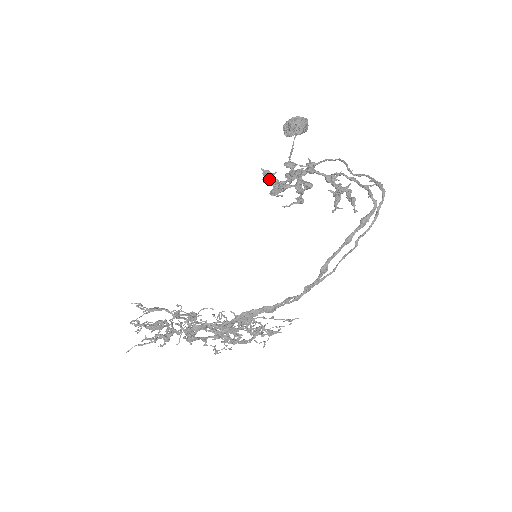
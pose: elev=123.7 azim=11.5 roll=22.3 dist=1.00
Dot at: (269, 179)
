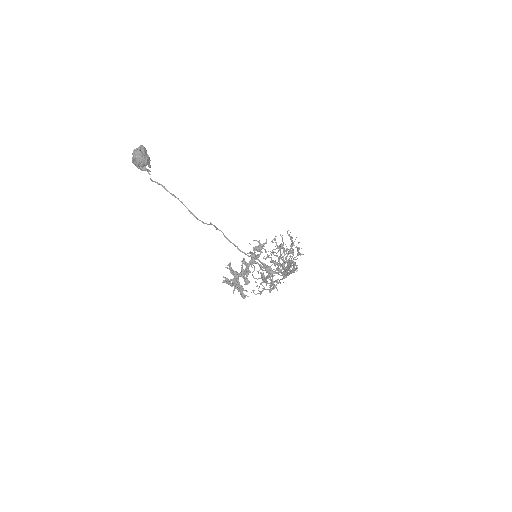
Dot at: occluded
